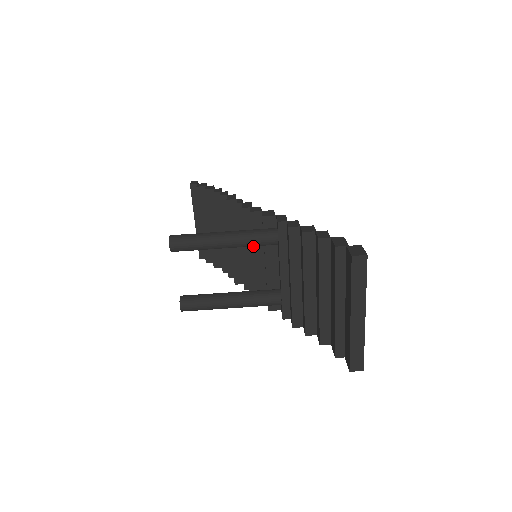
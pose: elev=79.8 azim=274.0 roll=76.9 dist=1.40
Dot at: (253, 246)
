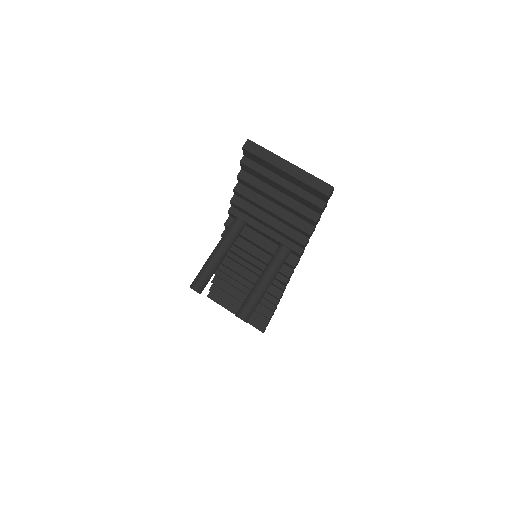
Dot at: (245, 250)
